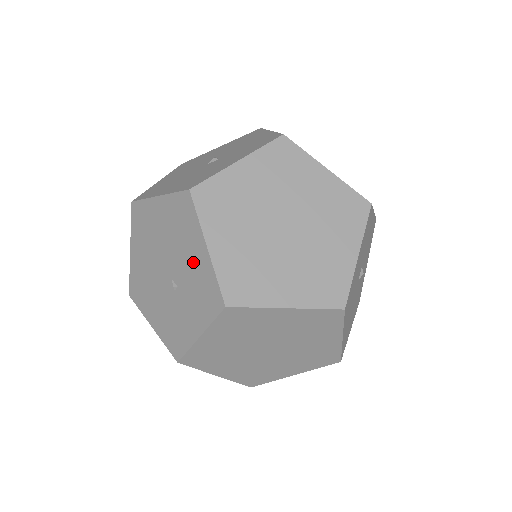
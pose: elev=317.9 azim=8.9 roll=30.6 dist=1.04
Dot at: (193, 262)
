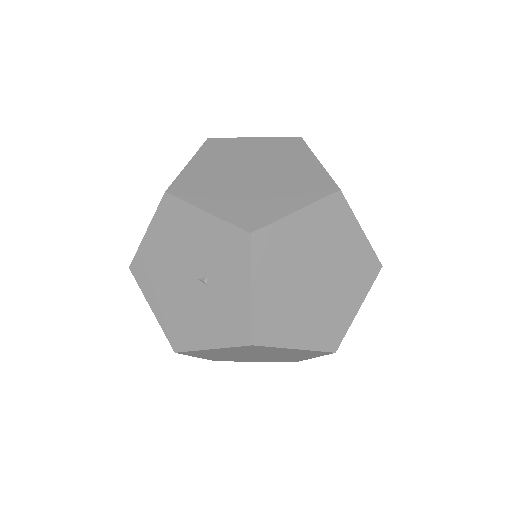
Dot at: (204, 238)
